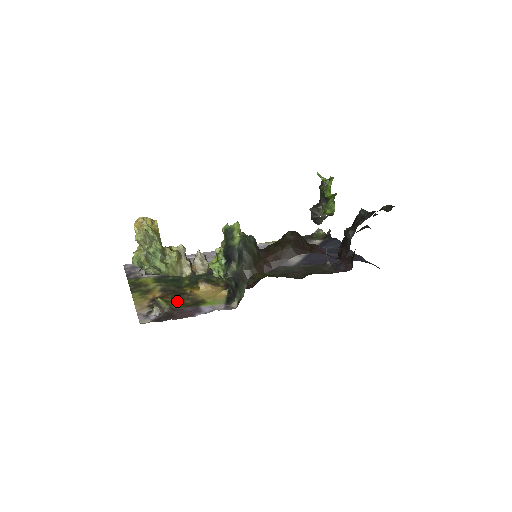
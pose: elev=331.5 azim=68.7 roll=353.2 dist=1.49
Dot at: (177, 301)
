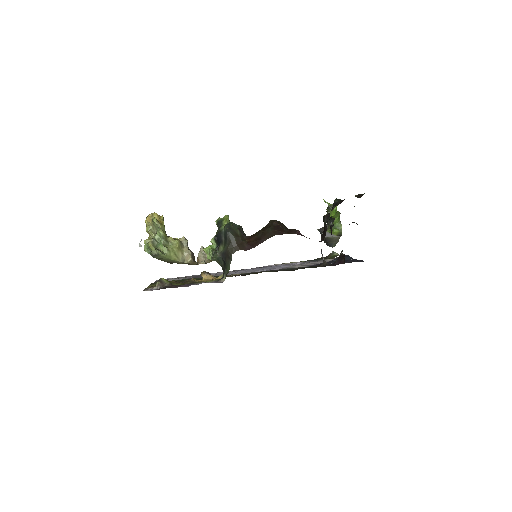
Dot at: (179, 282)
